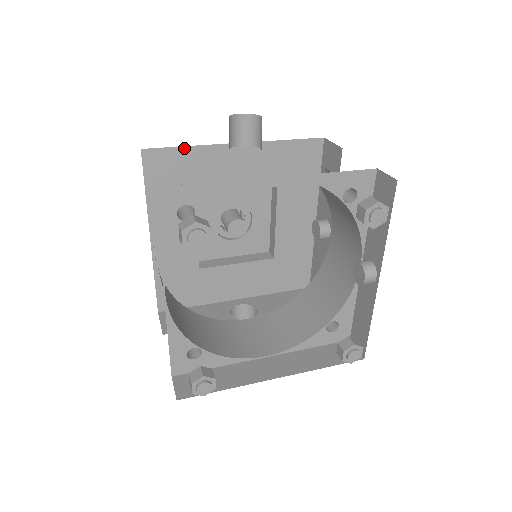
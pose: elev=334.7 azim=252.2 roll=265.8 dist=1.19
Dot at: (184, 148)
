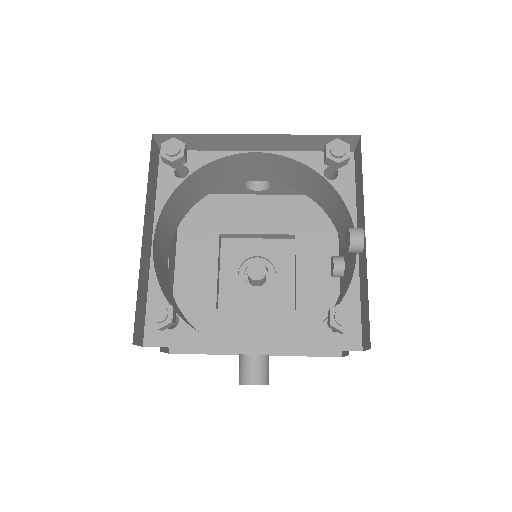
Dot at: (214, 196)
